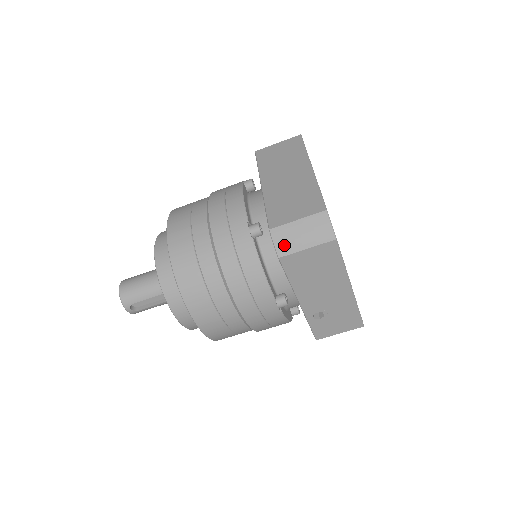
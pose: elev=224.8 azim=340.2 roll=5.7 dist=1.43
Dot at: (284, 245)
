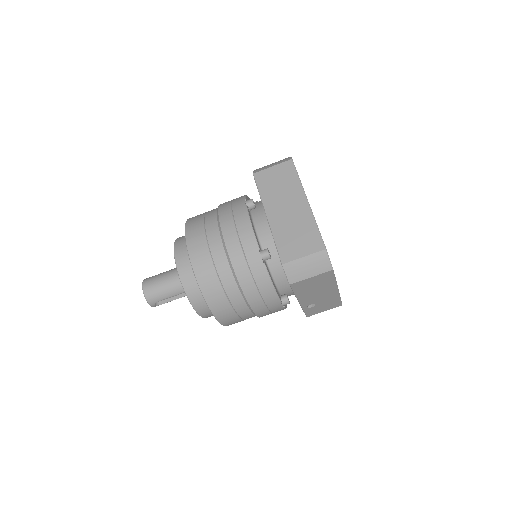
Dot at: (294, 276)
